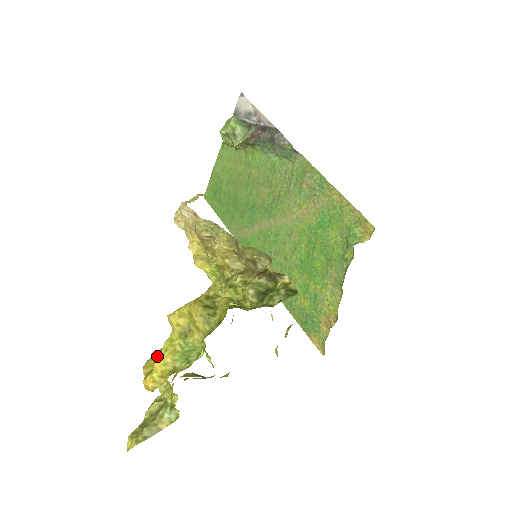
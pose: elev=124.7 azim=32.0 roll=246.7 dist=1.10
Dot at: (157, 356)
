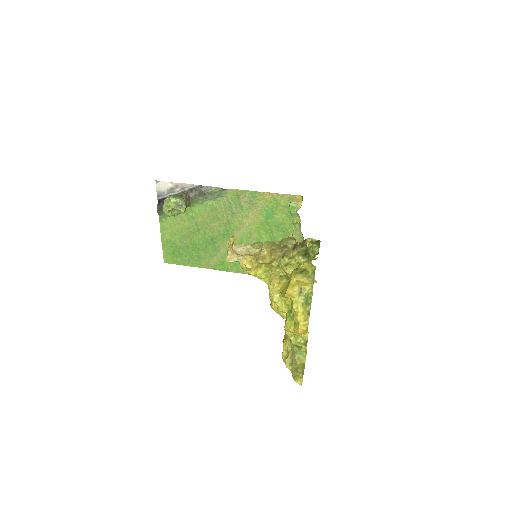
Dot at: (289, 319)
